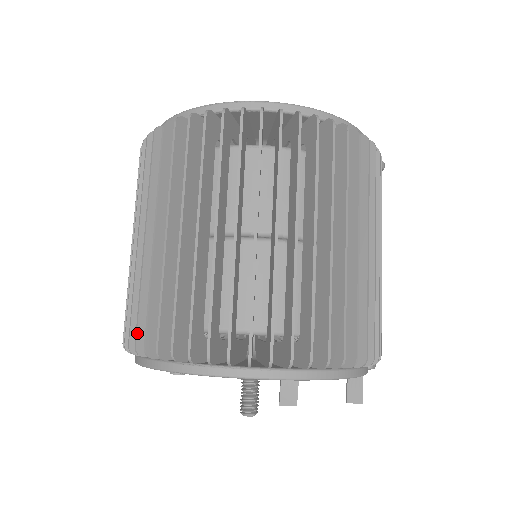
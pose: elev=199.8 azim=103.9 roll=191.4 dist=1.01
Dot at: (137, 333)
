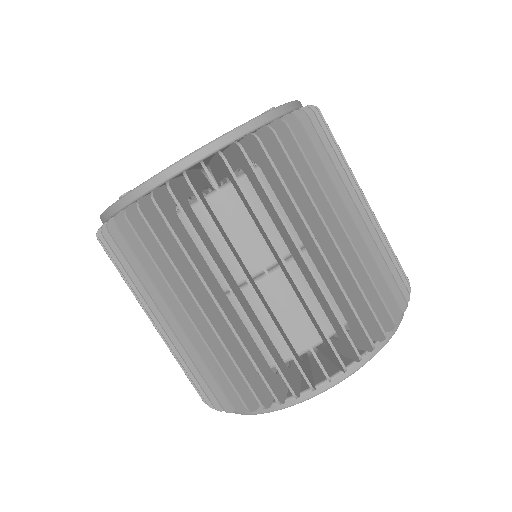
Dot at: (322, 365)
